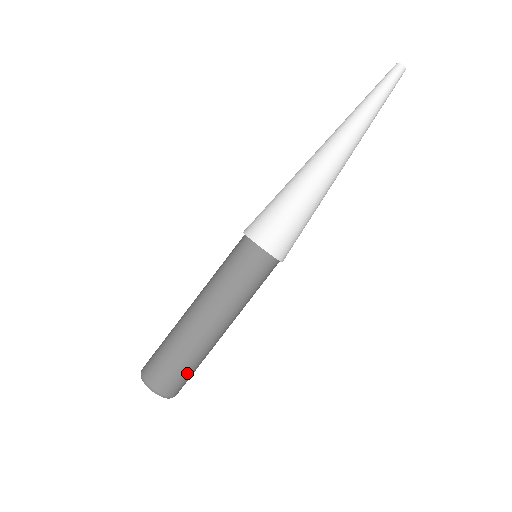
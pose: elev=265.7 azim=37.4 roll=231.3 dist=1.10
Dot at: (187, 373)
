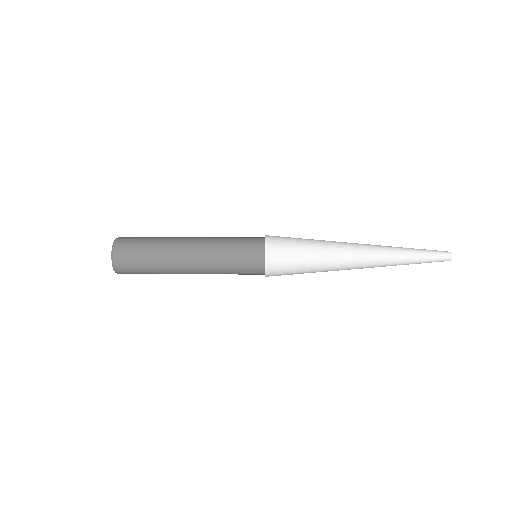
Dot at: (141, 266)
